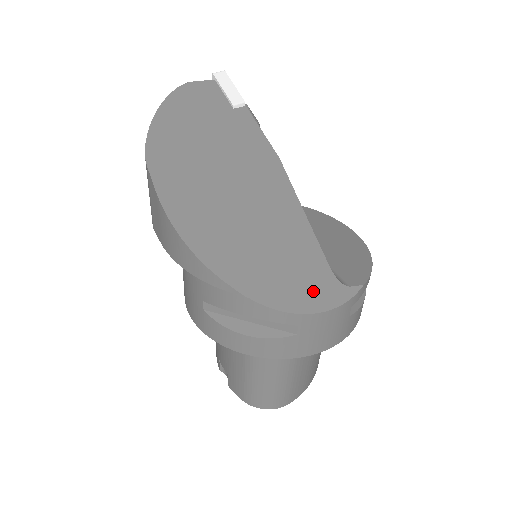
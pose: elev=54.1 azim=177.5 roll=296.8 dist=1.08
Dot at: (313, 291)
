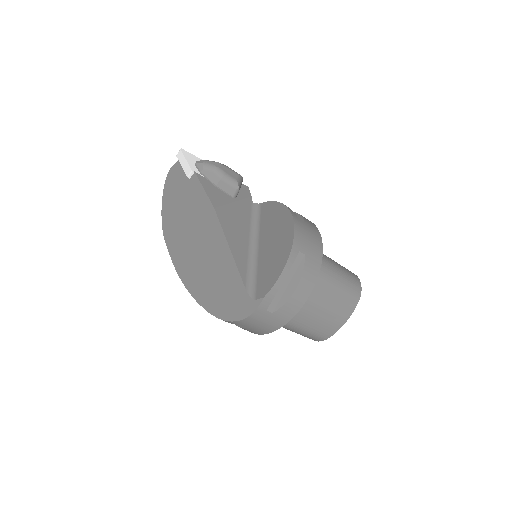
Dot at: (237, 306)
